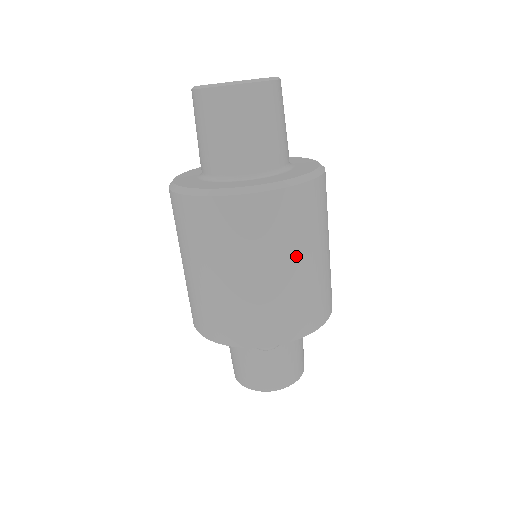
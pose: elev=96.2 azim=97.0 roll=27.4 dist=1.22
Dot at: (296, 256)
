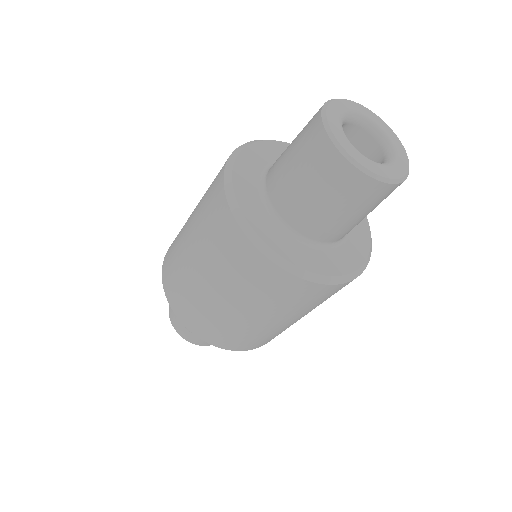
Dot at: (260, 312)
